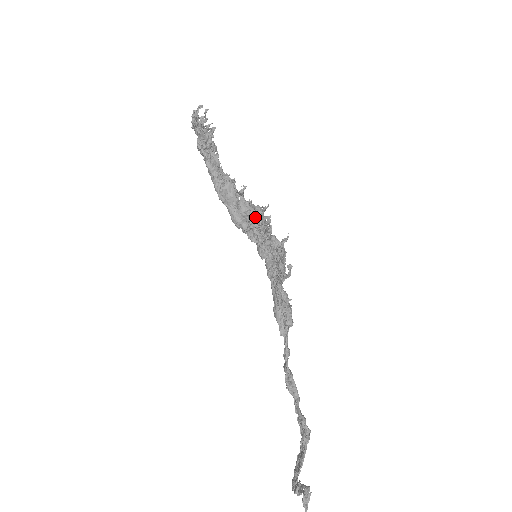
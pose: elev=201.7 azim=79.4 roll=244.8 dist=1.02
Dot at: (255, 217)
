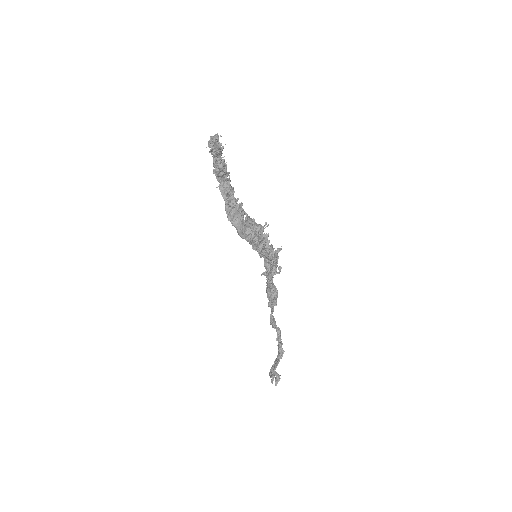
Dot at: (255, 240)
